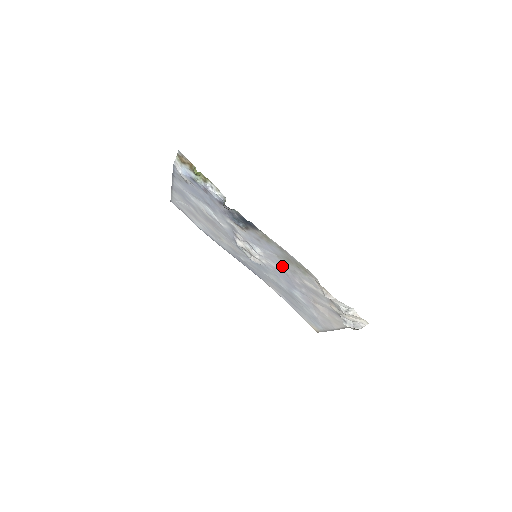
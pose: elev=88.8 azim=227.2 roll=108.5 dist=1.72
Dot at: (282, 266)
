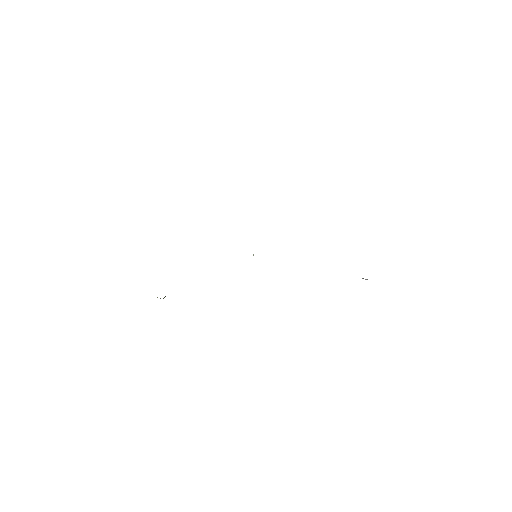
Dot at: occluded
